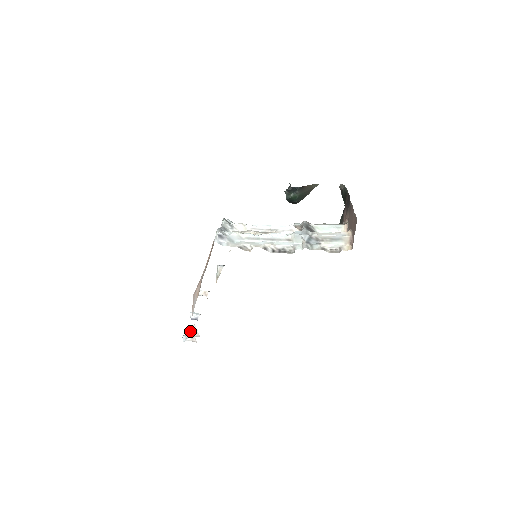
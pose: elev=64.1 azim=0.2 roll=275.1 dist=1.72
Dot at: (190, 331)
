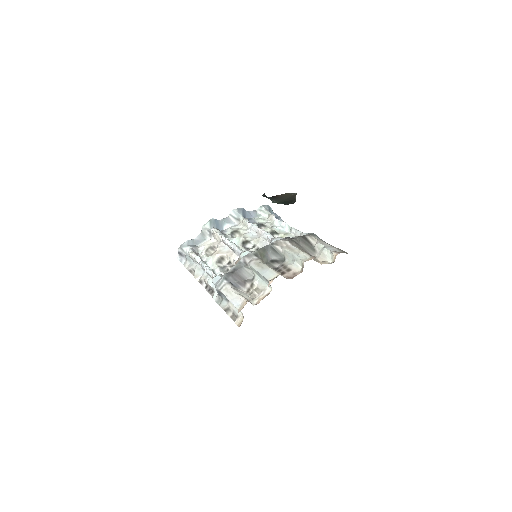
Dot at: occluded
